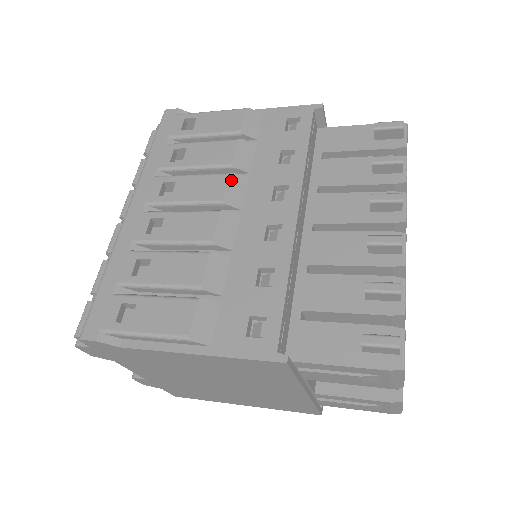
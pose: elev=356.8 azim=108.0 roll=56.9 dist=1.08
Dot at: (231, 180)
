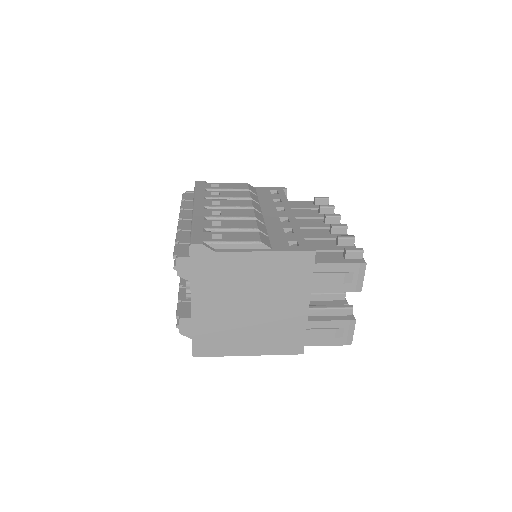
Dot at: (253, 202)
